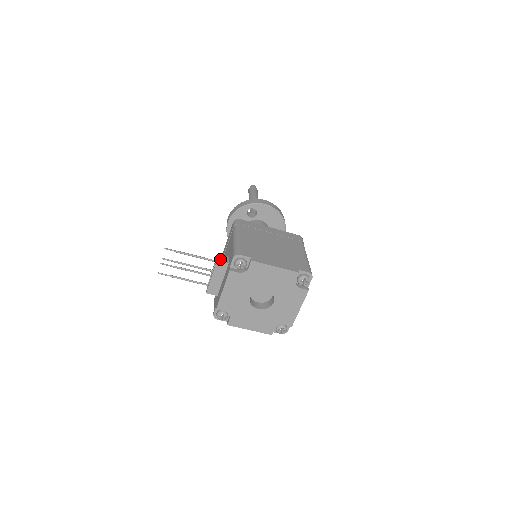
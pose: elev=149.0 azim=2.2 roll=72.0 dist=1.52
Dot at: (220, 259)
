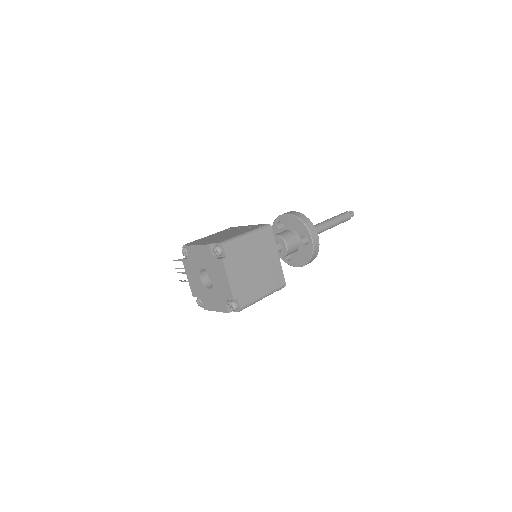
Dot at: occluded
